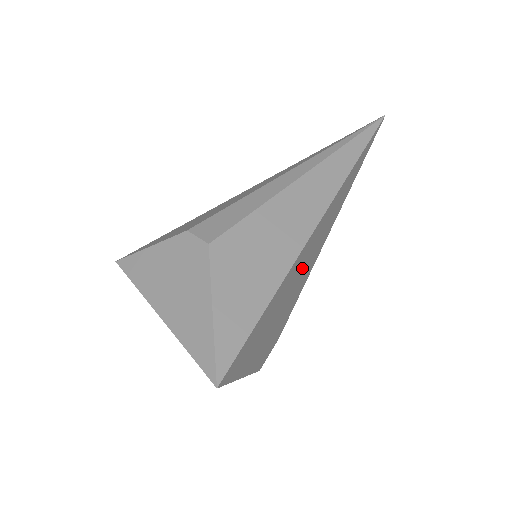
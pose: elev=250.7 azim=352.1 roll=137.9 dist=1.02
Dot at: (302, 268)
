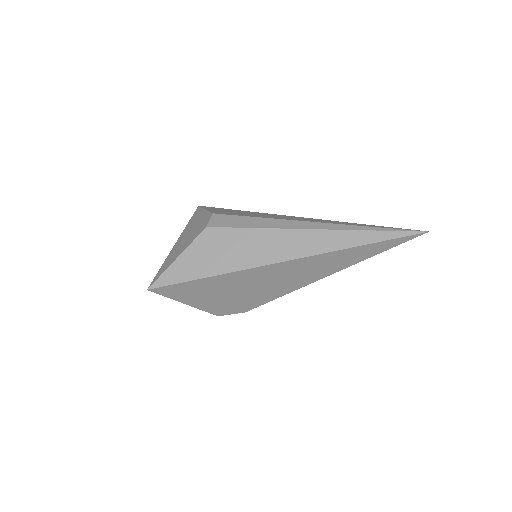
Dot at: (263, 282)
